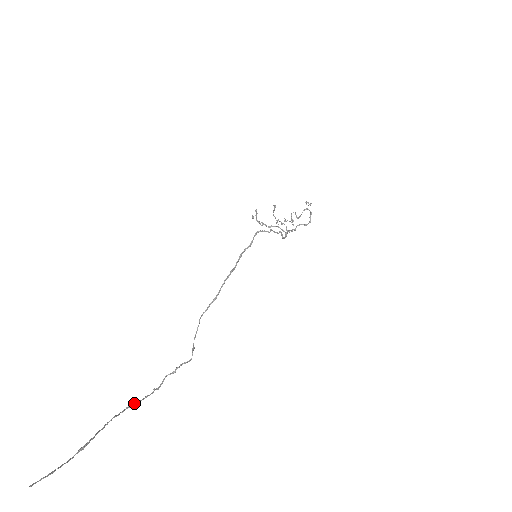
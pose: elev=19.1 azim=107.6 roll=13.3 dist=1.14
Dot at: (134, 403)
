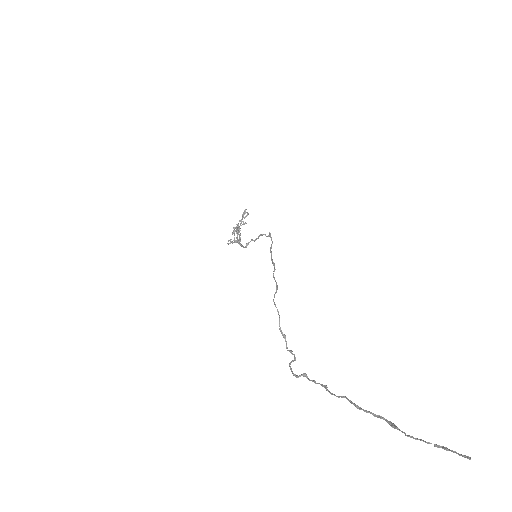
Dot at: (325, 386)
